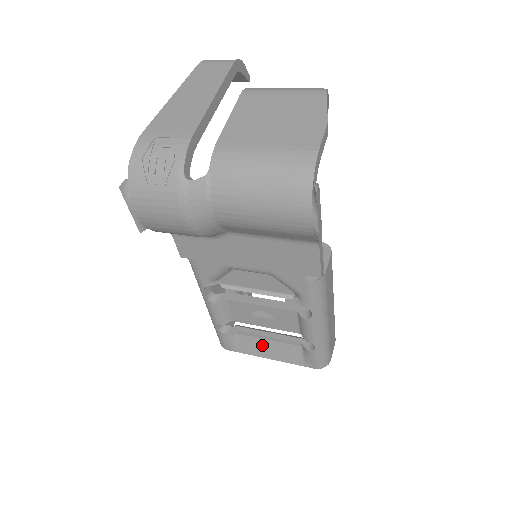
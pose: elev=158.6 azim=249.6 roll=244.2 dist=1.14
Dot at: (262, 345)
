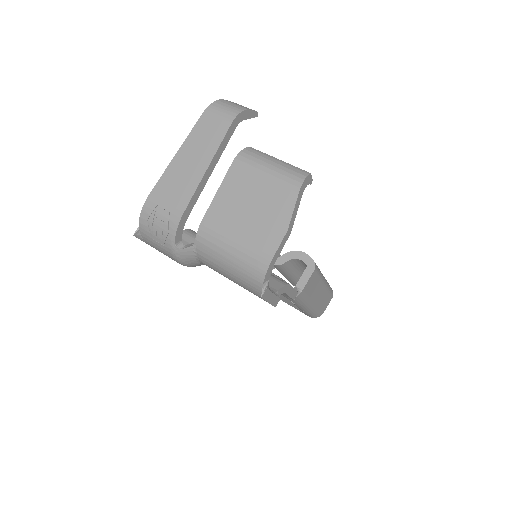
Dot at: occluded
